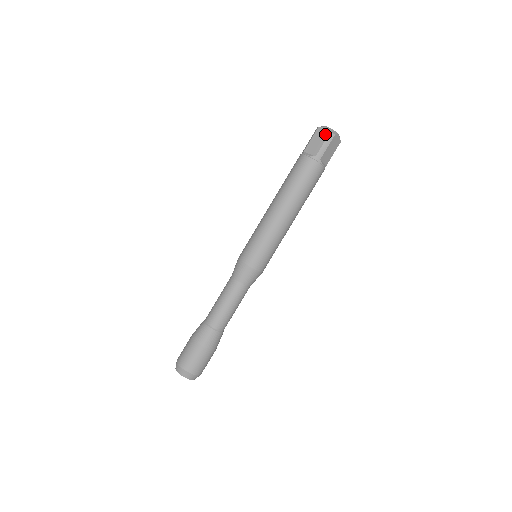
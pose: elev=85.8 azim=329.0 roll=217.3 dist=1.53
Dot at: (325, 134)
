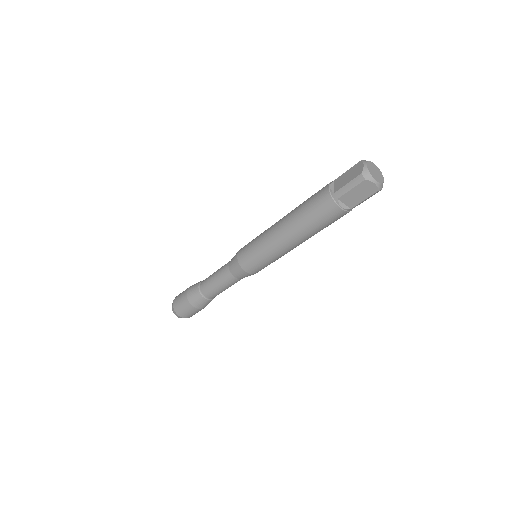
Dot at: (371, 191)
